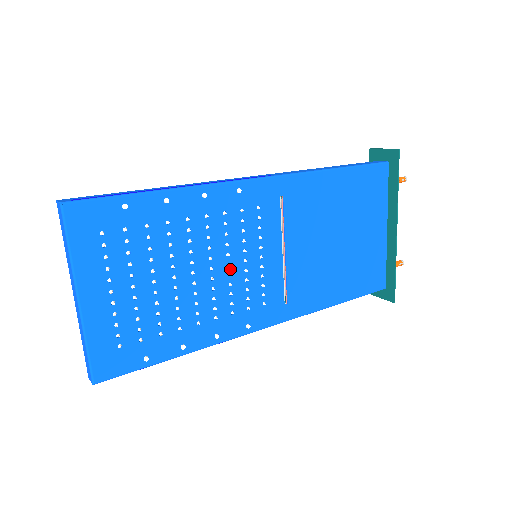
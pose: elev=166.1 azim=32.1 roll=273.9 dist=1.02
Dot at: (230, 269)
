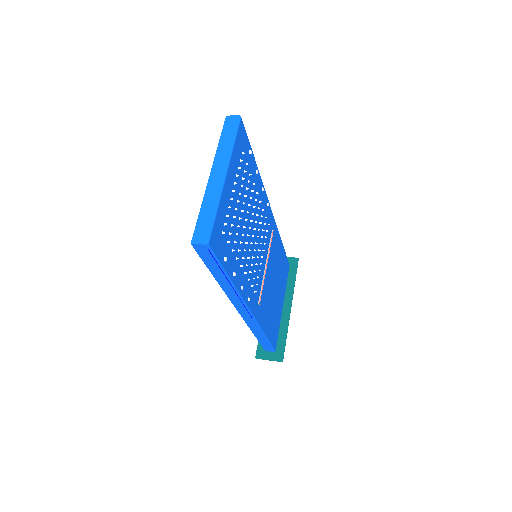
Dot at: (255, 247)
